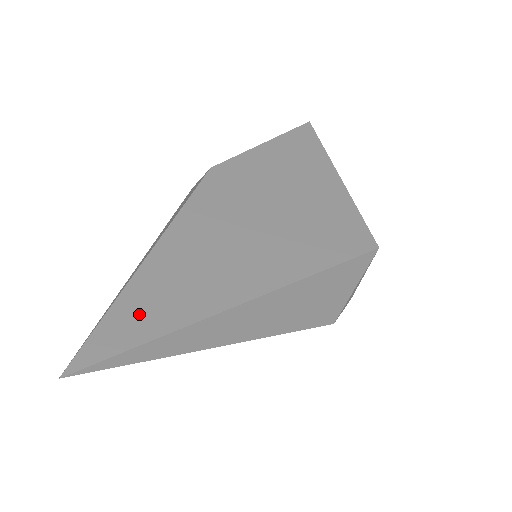
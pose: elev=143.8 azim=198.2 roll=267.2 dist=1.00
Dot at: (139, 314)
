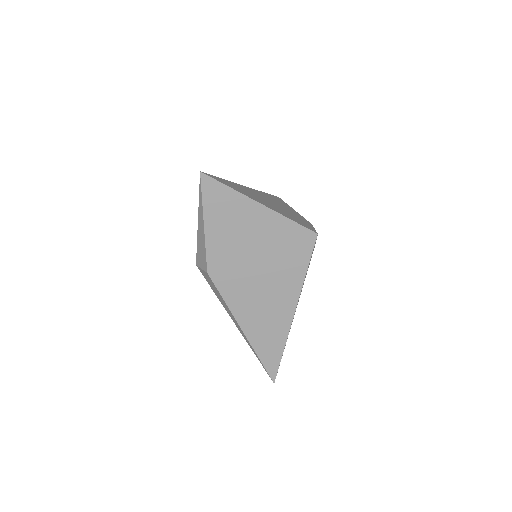
Dot at: (269, 352)
